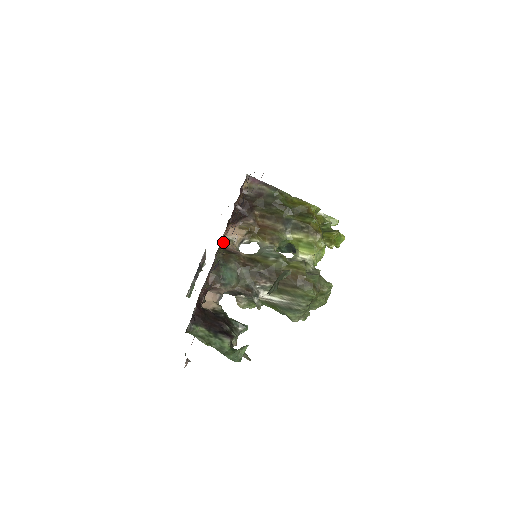
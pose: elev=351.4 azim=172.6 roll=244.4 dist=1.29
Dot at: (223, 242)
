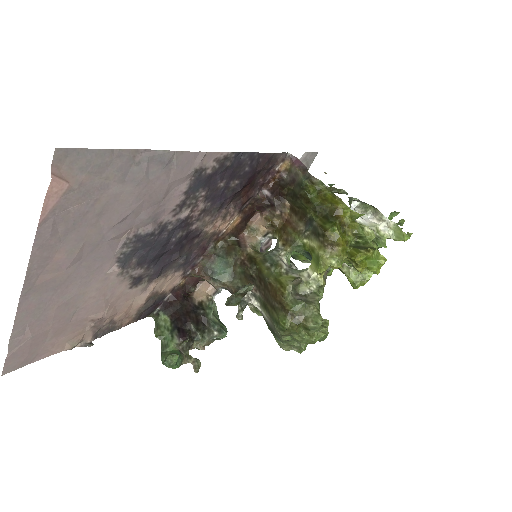
Dot at: (241, 230)
